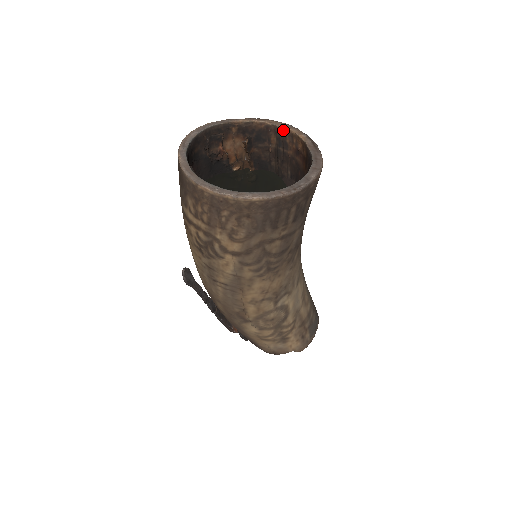
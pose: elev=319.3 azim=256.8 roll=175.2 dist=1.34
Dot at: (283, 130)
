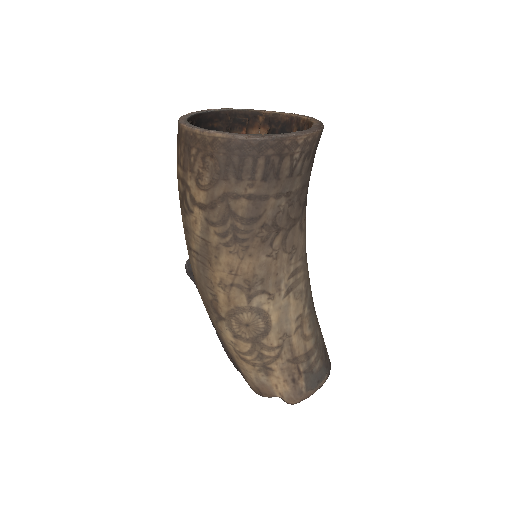
Dot at: (303, 120)
